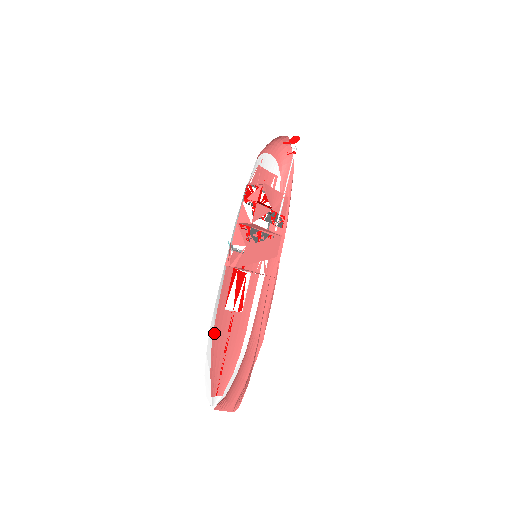
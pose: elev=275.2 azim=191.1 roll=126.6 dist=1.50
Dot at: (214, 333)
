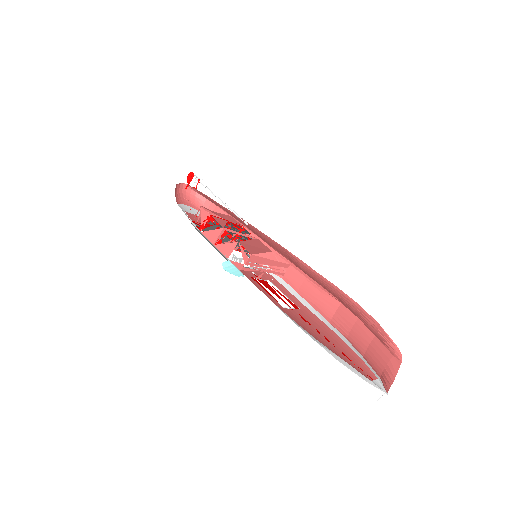
Dot at: (299, 325)
